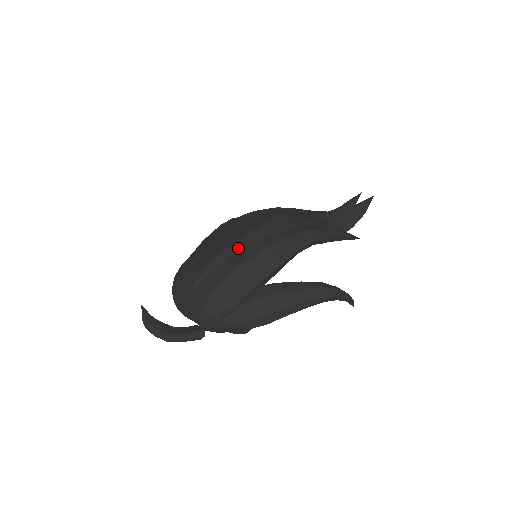
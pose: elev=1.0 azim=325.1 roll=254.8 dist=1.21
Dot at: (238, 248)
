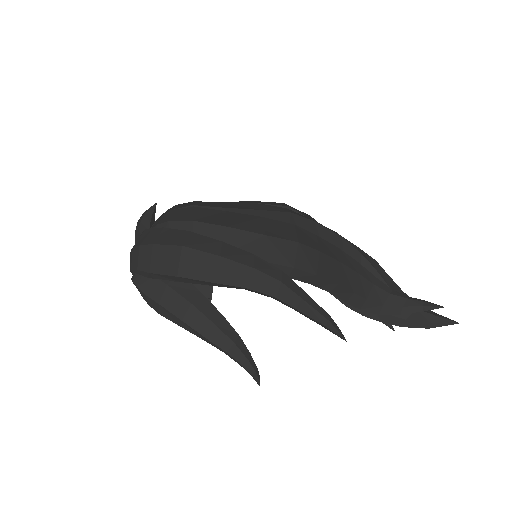
Dot at: (214, 232)
